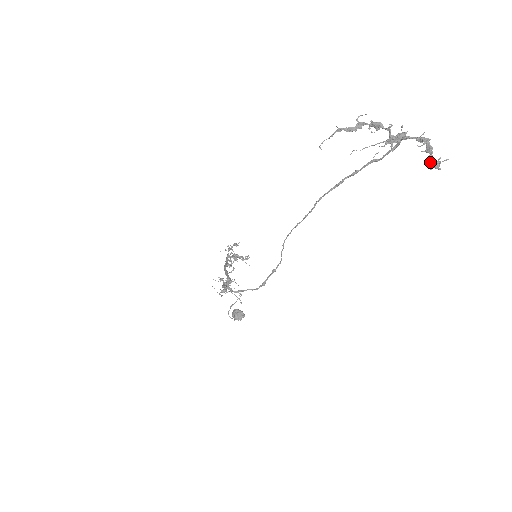
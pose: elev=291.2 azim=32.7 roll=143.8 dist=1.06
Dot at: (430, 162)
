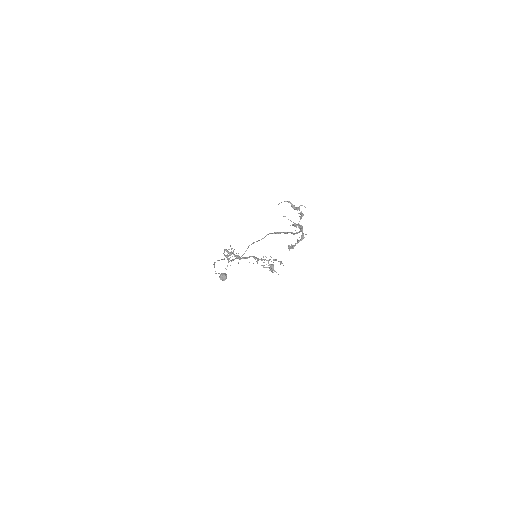
Dot at: (291, 245)
